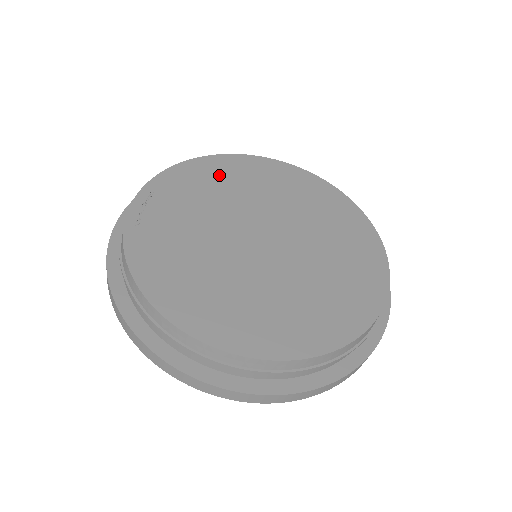
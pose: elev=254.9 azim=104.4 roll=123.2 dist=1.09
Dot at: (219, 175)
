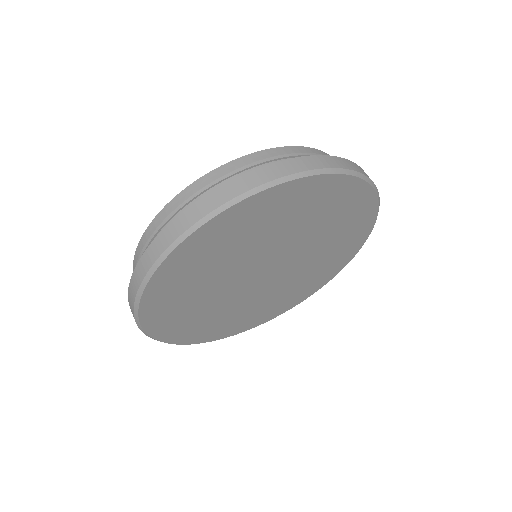
Dot at: occluded
